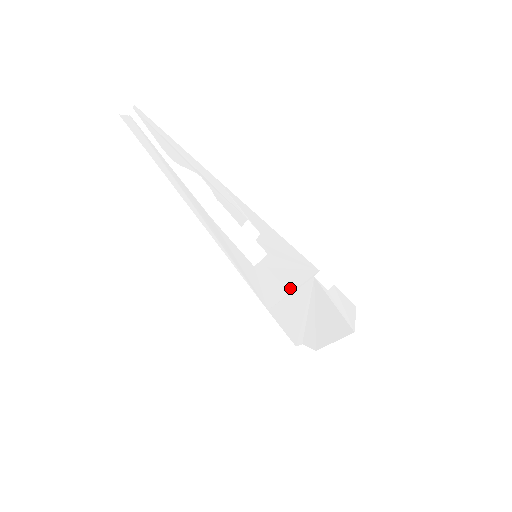
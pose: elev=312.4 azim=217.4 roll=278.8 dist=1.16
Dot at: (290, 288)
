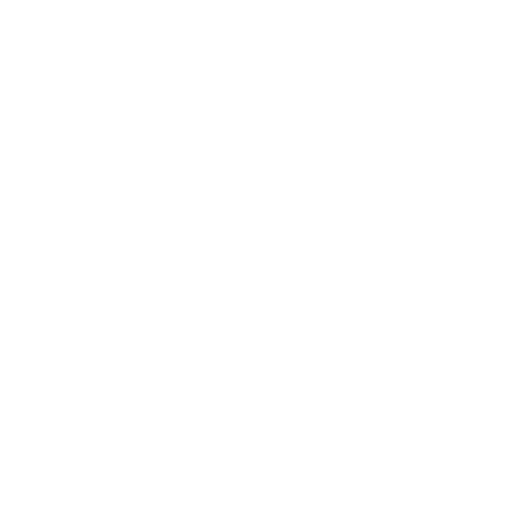
Dot at: (276, 295)
